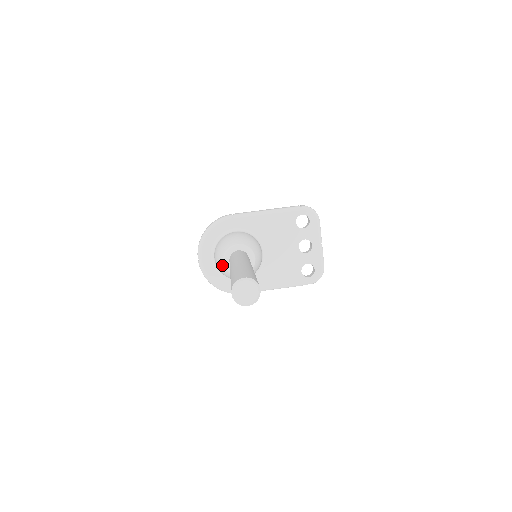
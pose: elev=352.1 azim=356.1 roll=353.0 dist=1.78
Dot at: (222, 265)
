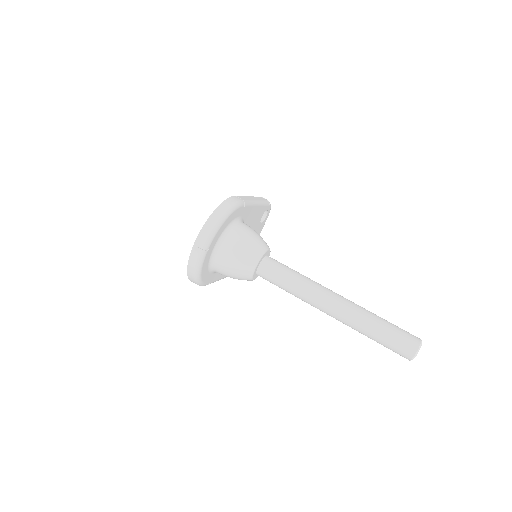
Dot at: (250, 269)
